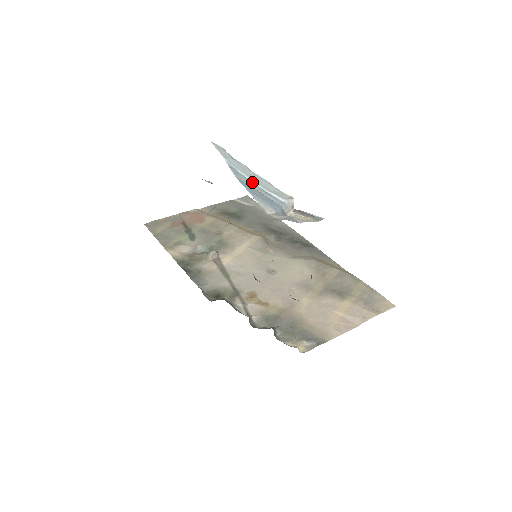
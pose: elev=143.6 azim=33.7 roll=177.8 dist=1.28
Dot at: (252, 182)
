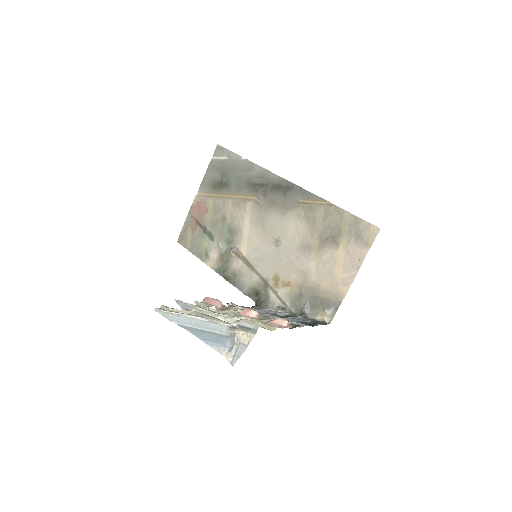
Dot at: (200, 330)
